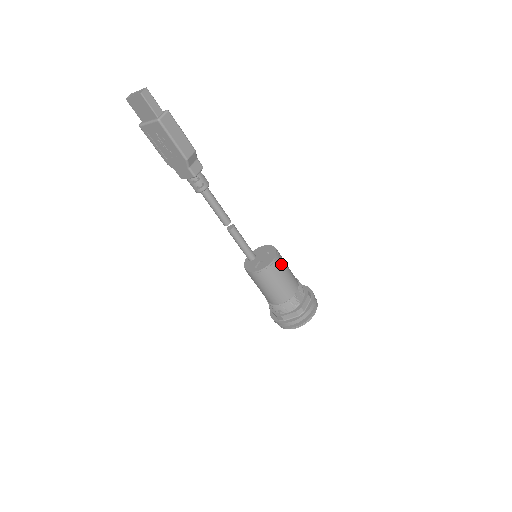
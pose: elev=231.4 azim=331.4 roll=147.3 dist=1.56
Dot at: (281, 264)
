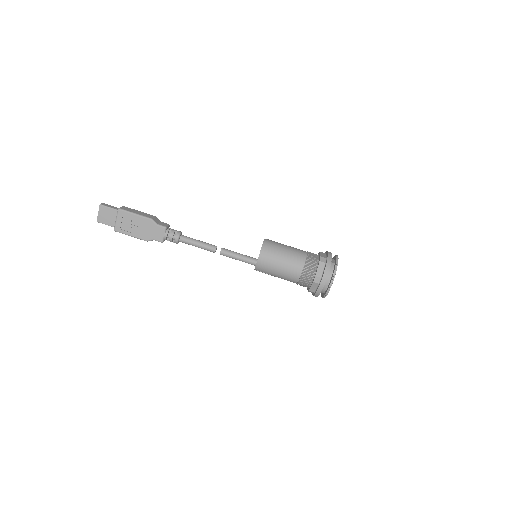
Dot at: (274, 242)
